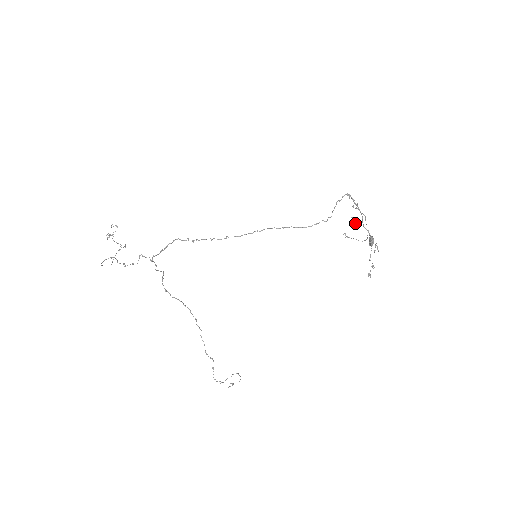
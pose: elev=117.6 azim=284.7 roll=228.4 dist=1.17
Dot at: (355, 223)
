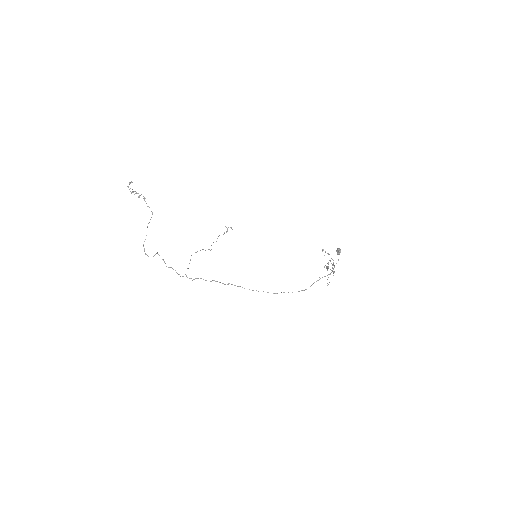
Dot at: (330, 261)
